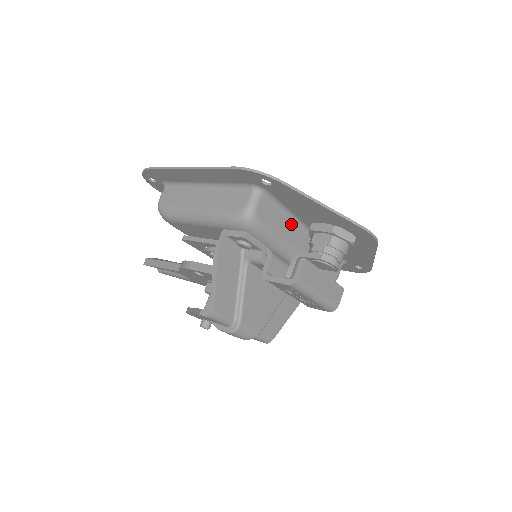
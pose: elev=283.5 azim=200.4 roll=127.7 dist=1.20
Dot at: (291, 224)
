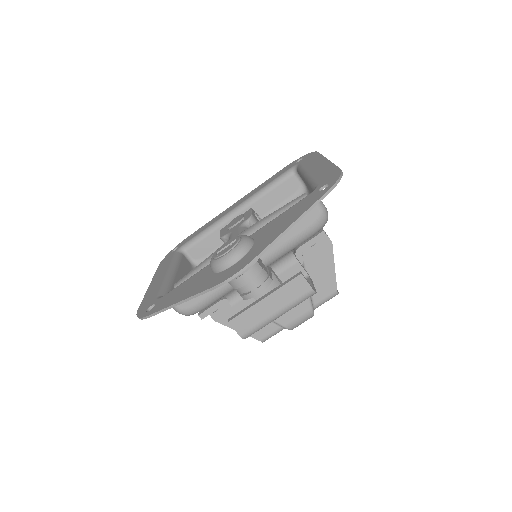
Dot at: occluded
